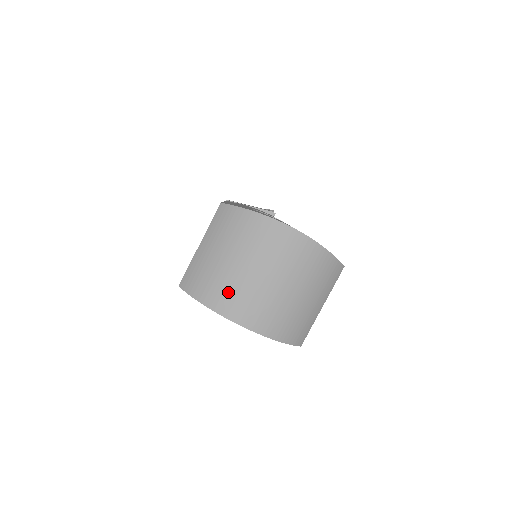
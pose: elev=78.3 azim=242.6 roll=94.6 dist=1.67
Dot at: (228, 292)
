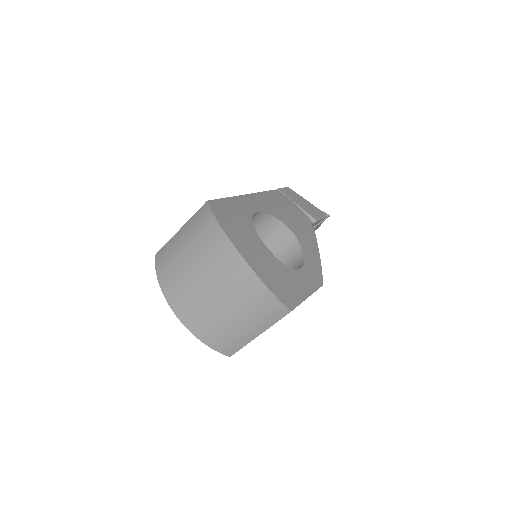
Dot at: (175, 281)
